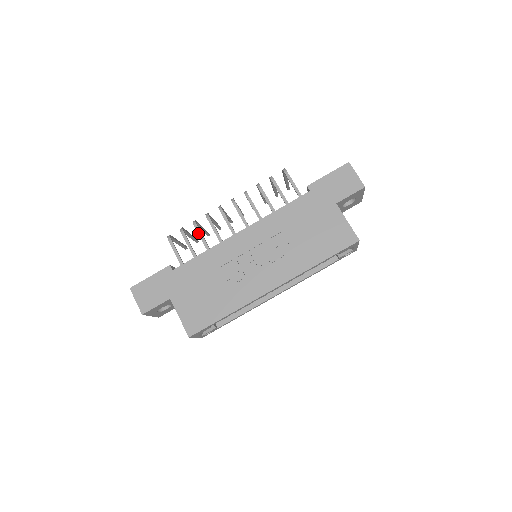
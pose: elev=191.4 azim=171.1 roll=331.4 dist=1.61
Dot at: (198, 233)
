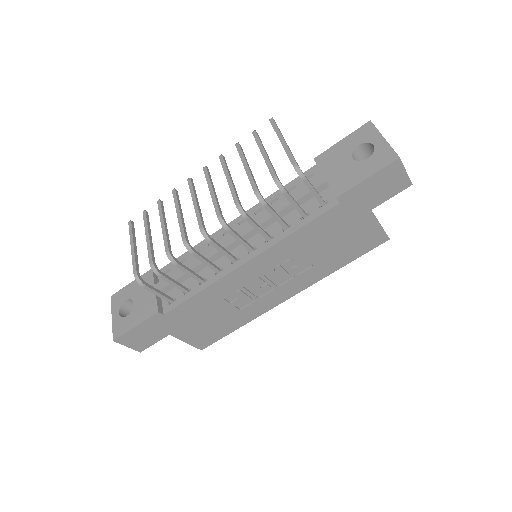
Dot at: (183, 271)
